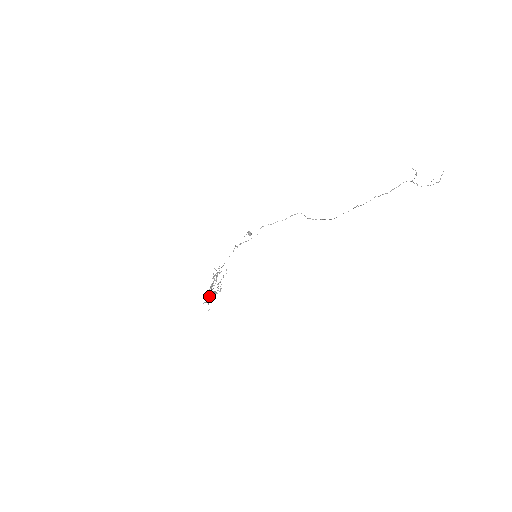
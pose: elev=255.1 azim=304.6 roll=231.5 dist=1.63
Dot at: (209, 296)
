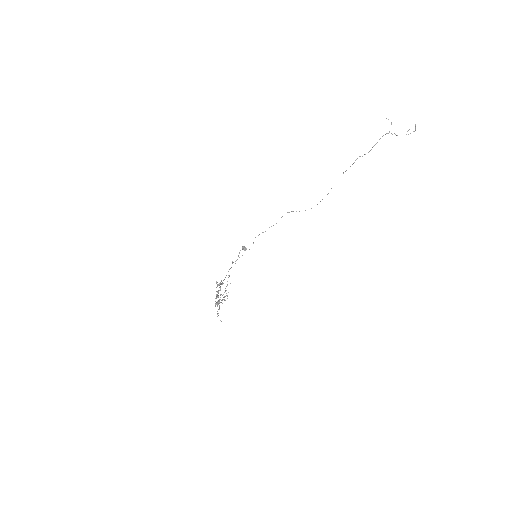
Dot at: occluded
